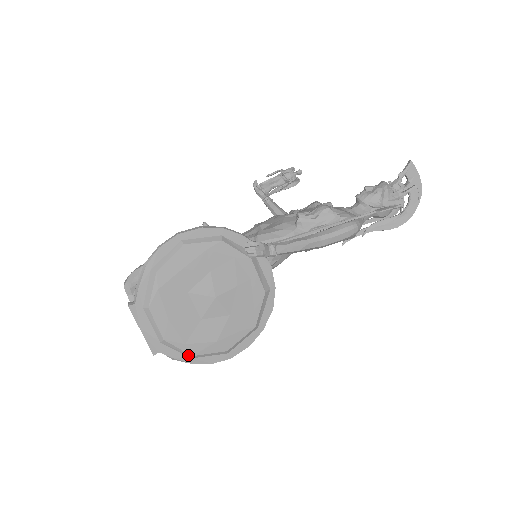
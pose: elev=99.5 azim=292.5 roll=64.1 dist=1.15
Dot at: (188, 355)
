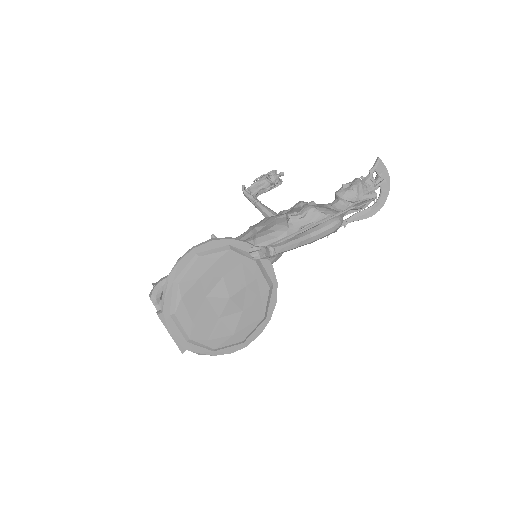
Dot at: (211, 349)
